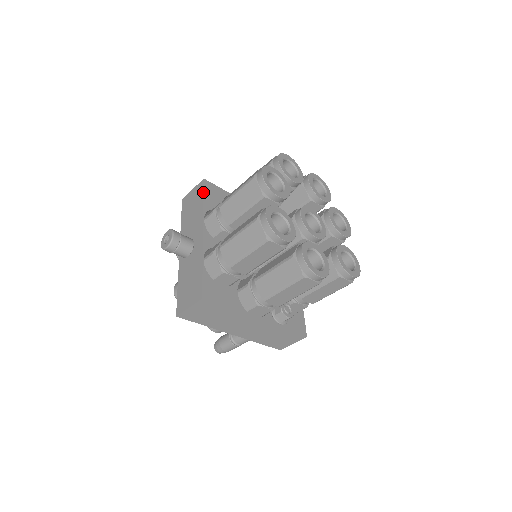
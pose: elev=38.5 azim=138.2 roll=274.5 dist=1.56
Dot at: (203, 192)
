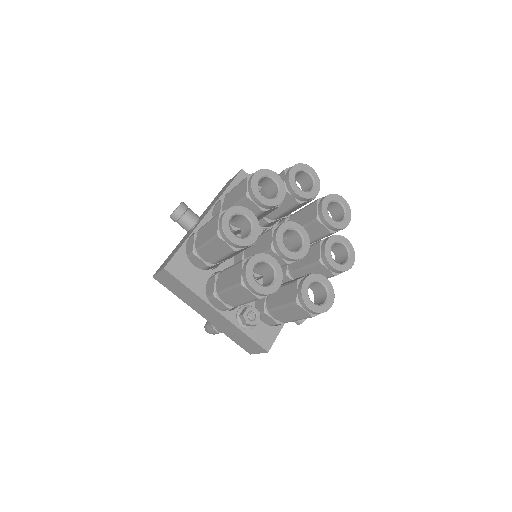
Dot at: (232, 180)
